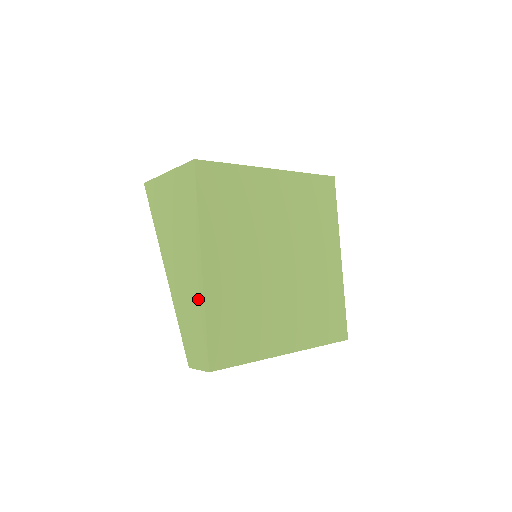
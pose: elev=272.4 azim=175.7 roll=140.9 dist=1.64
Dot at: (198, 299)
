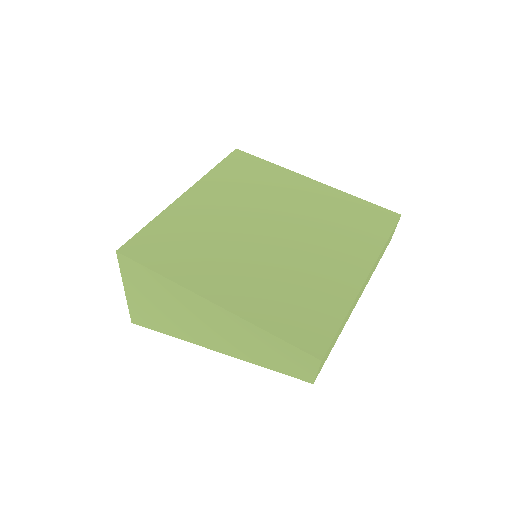
Dot at: (243, 327)
